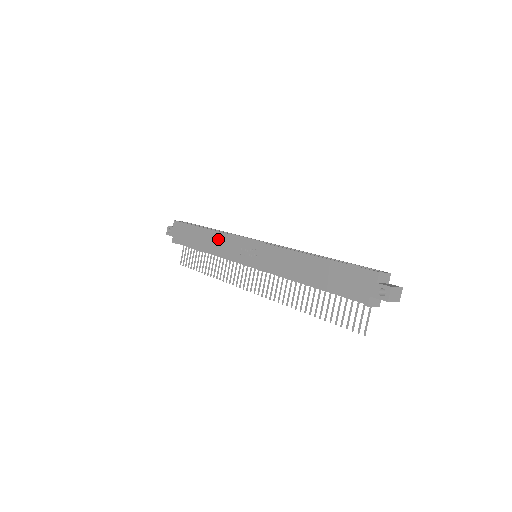
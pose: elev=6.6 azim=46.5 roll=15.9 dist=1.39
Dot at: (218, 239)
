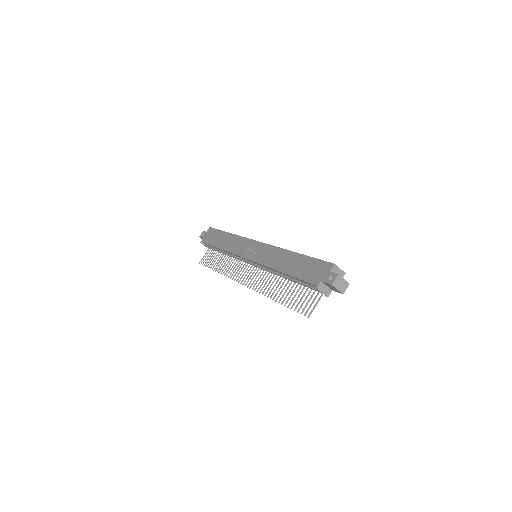
Dot at: (234, 240)
